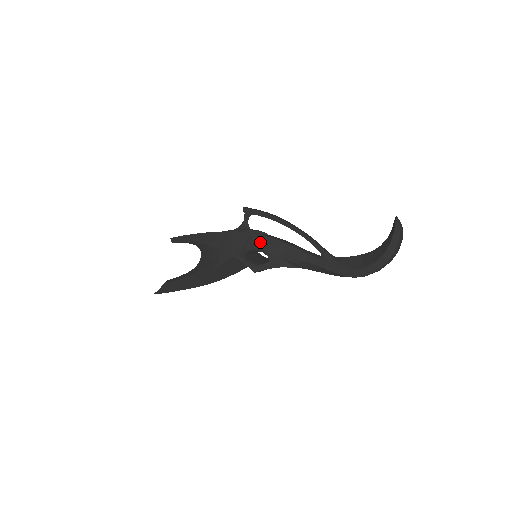
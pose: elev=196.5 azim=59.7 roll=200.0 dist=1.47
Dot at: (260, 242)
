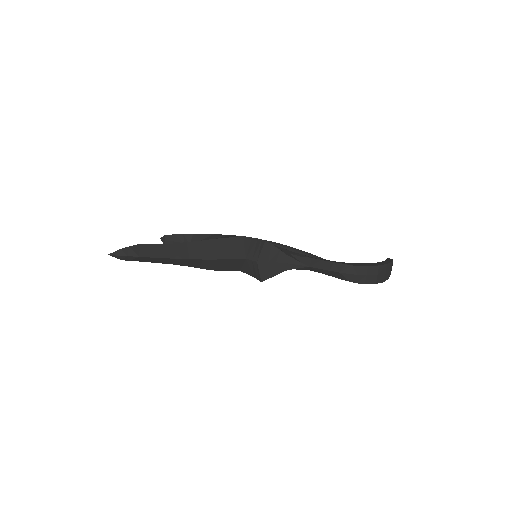
Dot at: occluded
